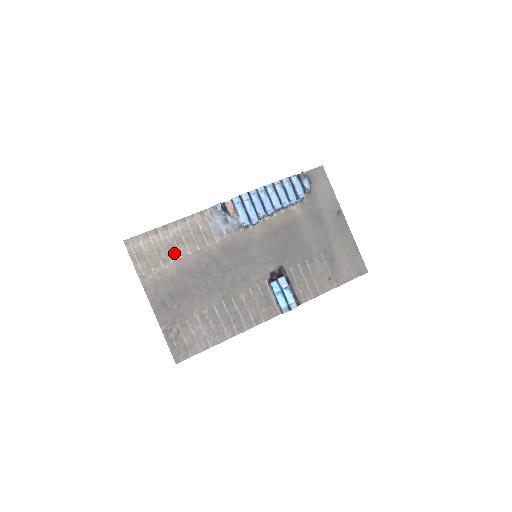
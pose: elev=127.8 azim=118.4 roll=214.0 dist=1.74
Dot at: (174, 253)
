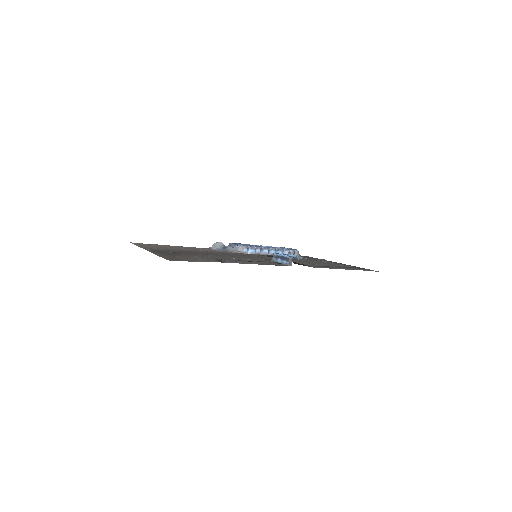
Dot at: occluded
